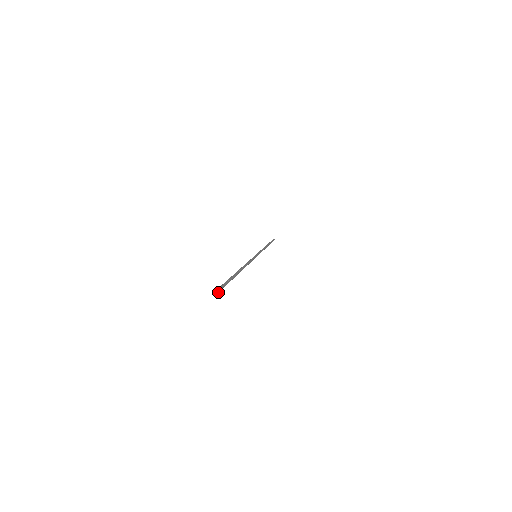
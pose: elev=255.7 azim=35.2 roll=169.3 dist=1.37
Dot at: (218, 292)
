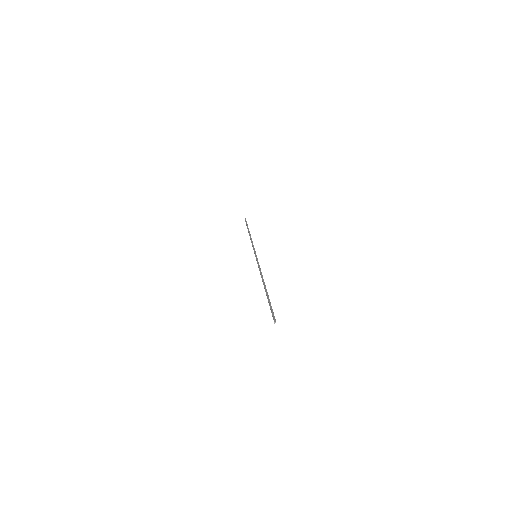
Dot at: occluded
